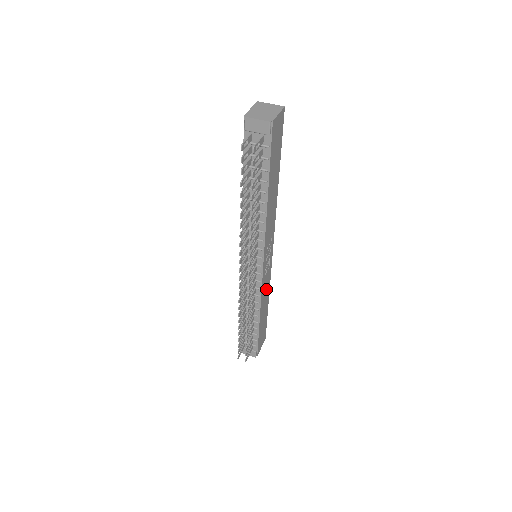
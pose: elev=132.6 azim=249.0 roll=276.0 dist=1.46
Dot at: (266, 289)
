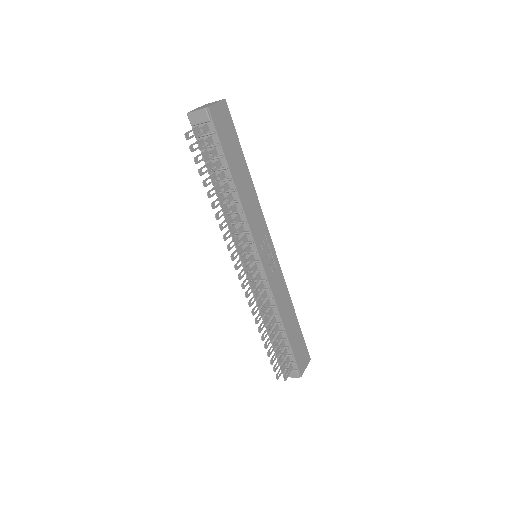
Dot at: (282, 293)
